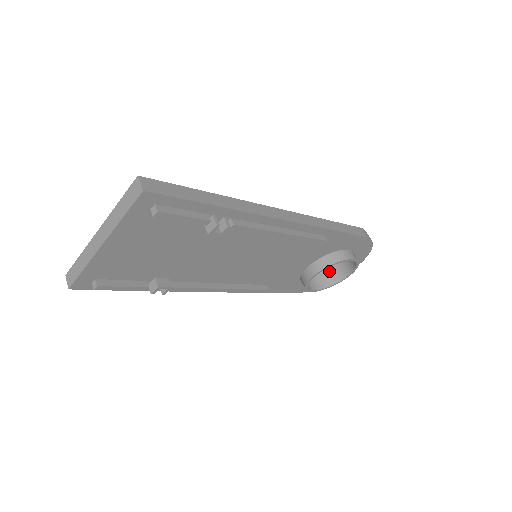
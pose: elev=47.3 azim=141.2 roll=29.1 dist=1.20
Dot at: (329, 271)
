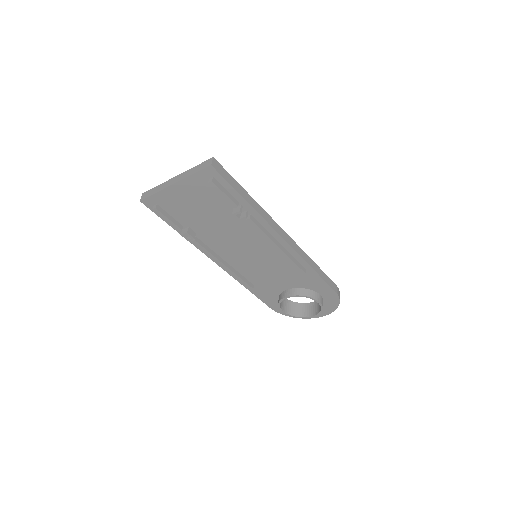
Dot at: (302, 307)
